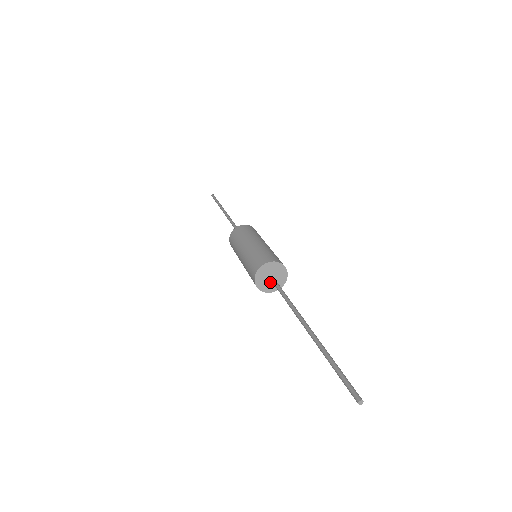
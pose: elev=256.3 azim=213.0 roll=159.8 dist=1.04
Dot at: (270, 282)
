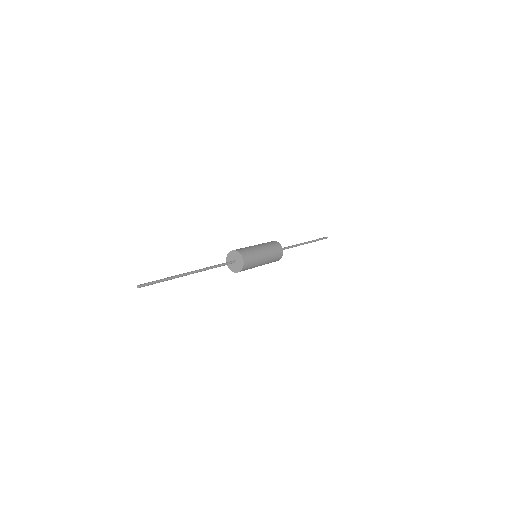
Dot at: (237, 264)
